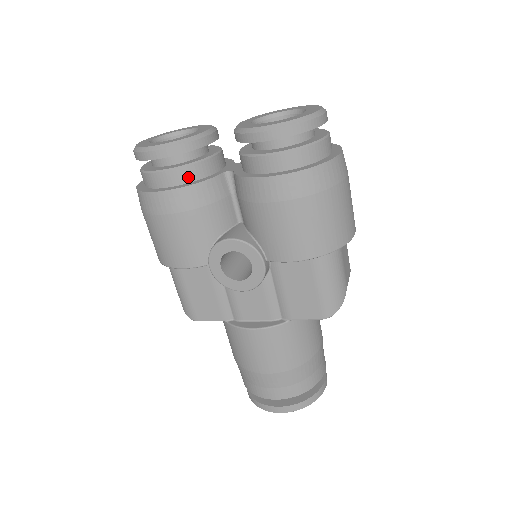
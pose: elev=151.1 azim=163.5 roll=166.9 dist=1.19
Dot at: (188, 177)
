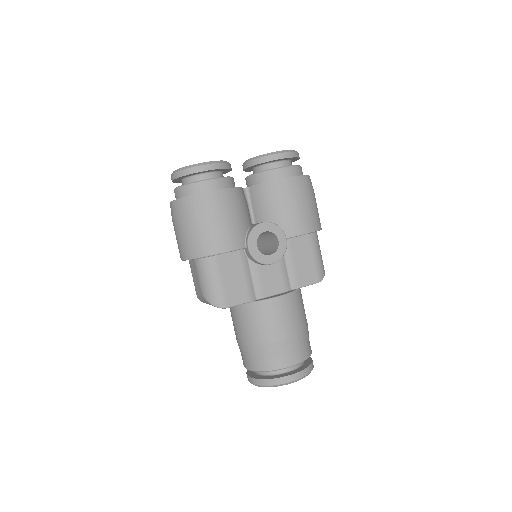
Dot at: (228, 185)
